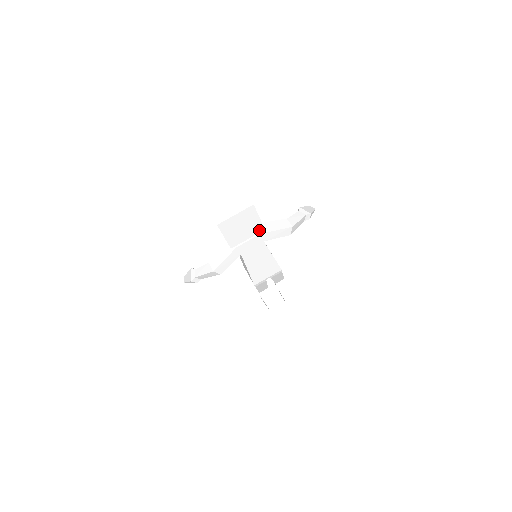
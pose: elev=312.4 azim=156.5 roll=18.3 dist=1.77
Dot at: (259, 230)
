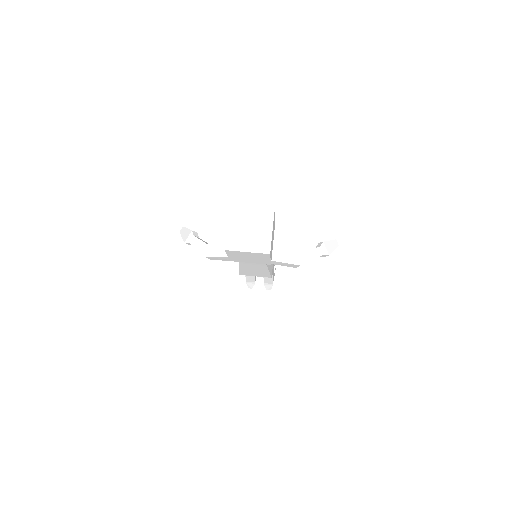
Dot at: (265, 263)
